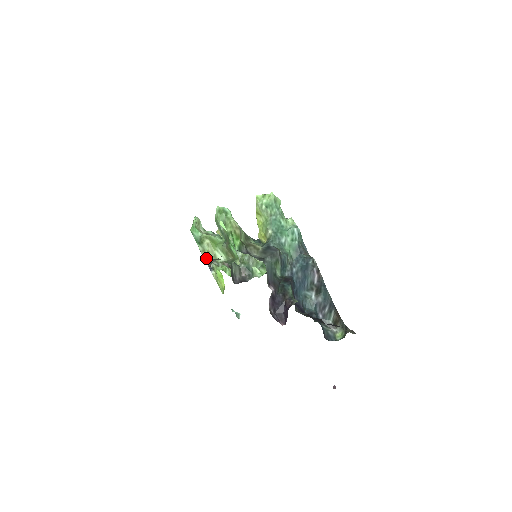
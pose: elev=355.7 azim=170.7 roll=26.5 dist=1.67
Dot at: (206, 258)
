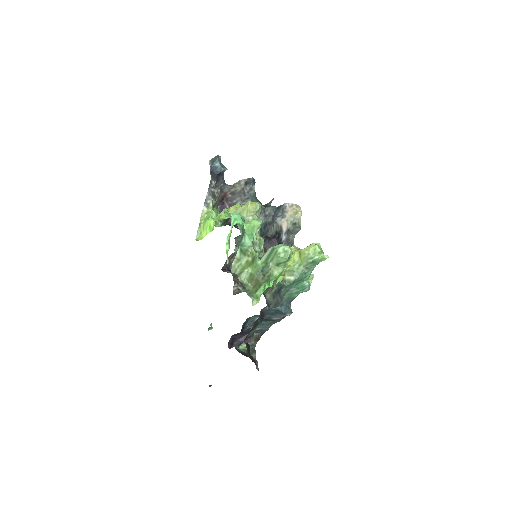
Dot at: (234, 267)
